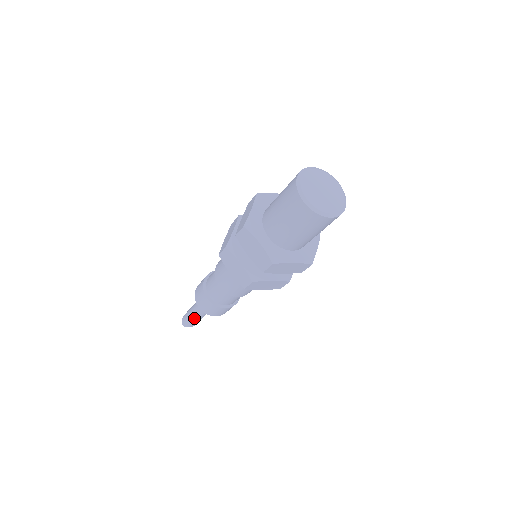
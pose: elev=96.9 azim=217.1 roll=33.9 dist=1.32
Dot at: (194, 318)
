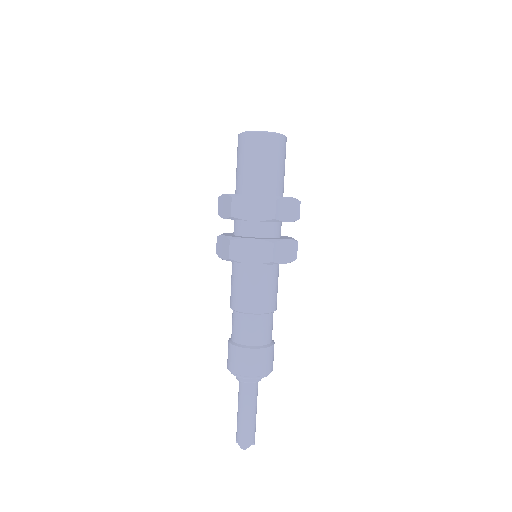
Dot at: (249, 415)
